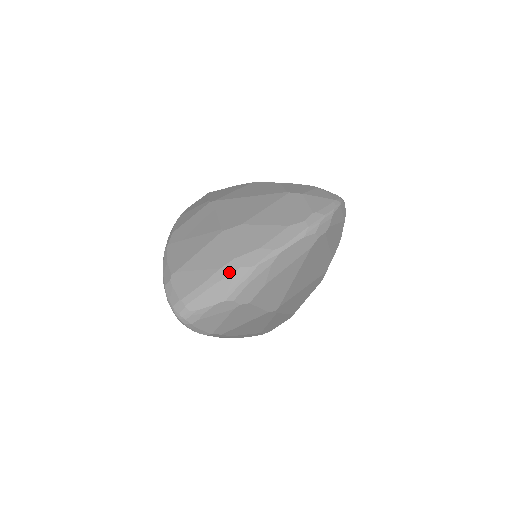
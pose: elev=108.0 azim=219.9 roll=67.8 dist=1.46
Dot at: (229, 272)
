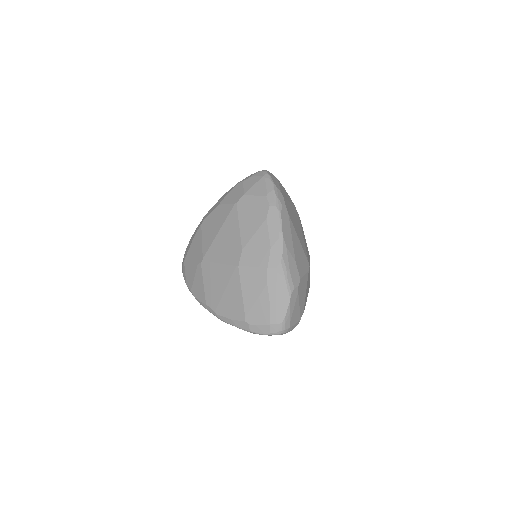
Dot at: (274, 279)
